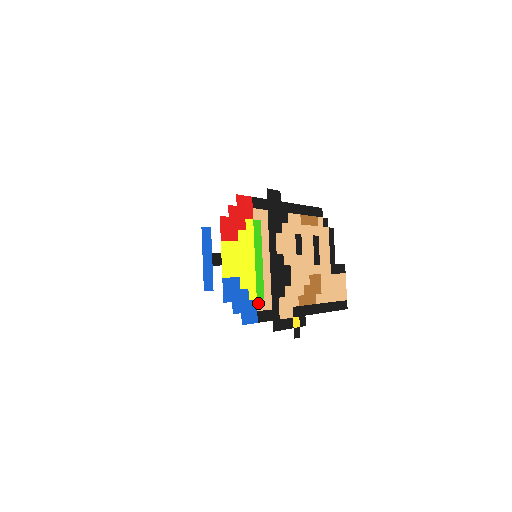
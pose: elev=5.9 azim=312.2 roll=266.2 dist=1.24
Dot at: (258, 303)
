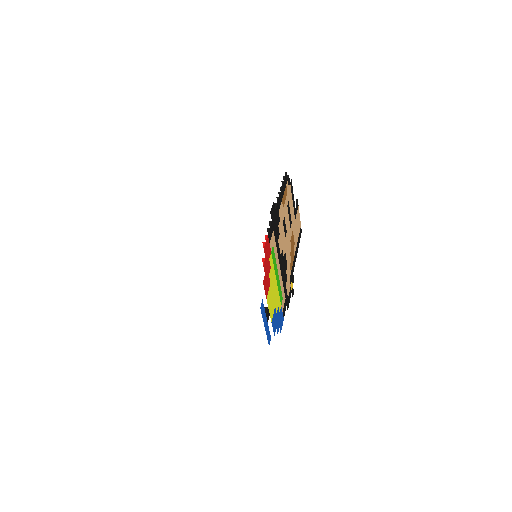
Dot at: (282, 307)
